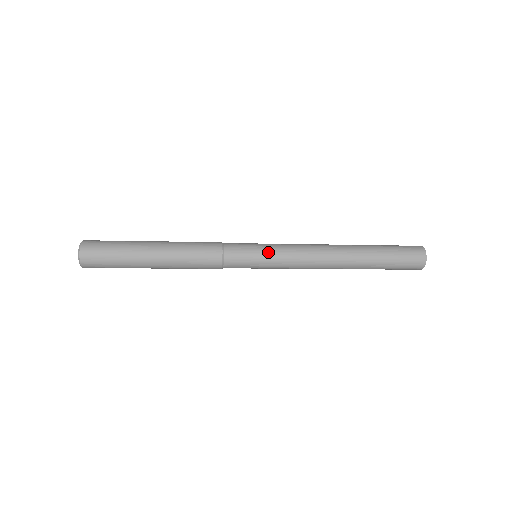
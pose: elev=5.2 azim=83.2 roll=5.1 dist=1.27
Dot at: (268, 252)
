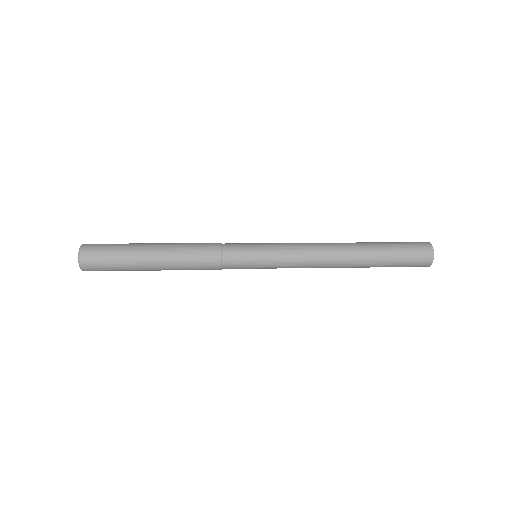
Dot at: (267, 248)
